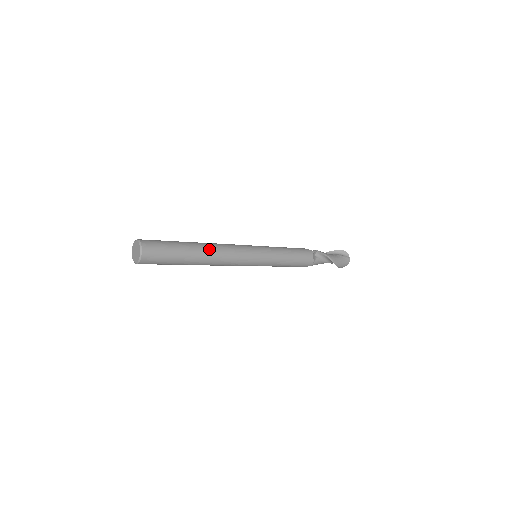
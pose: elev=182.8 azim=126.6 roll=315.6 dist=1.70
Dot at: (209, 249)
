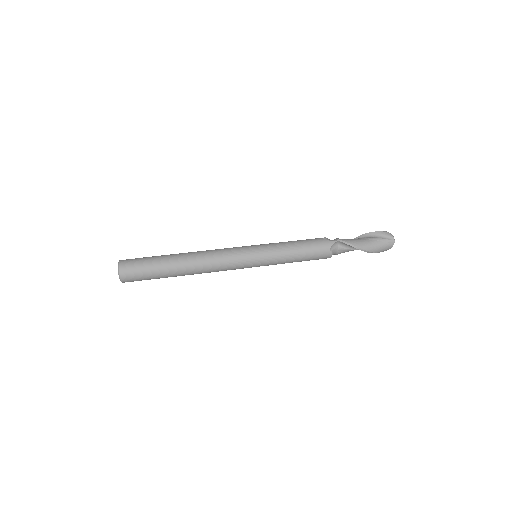
Dot at: (191, 262)
